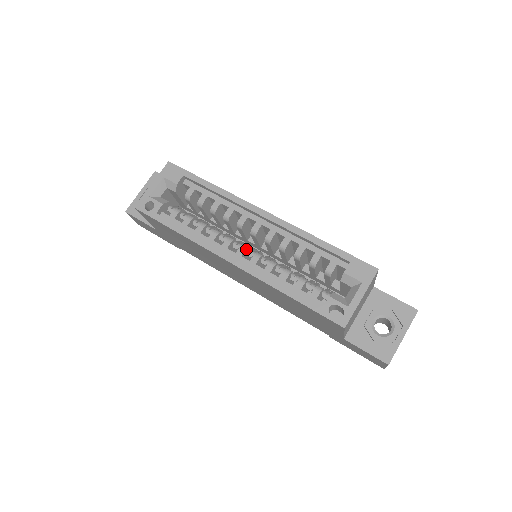
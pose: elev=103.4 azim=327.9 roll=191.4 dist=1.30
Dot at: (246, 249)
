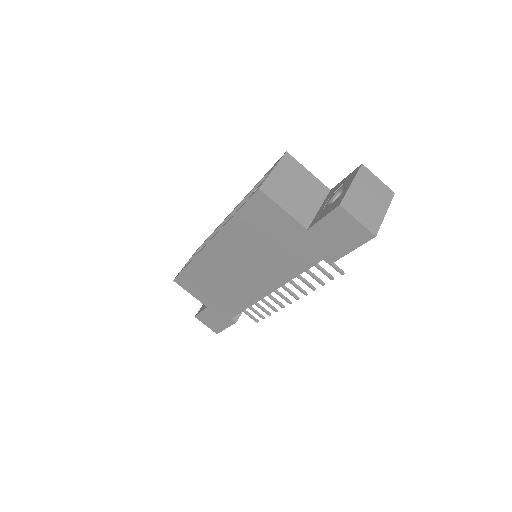
Dot at: occluded
